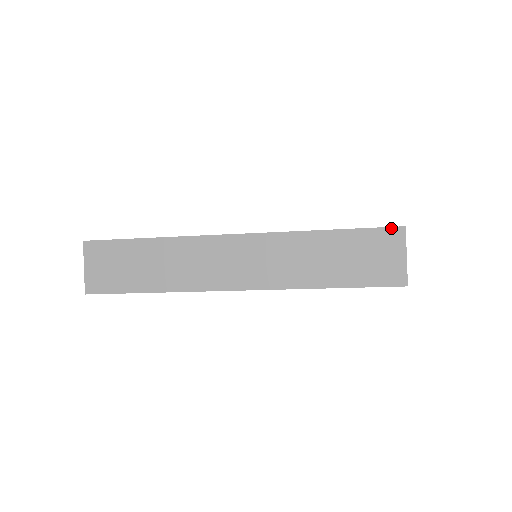
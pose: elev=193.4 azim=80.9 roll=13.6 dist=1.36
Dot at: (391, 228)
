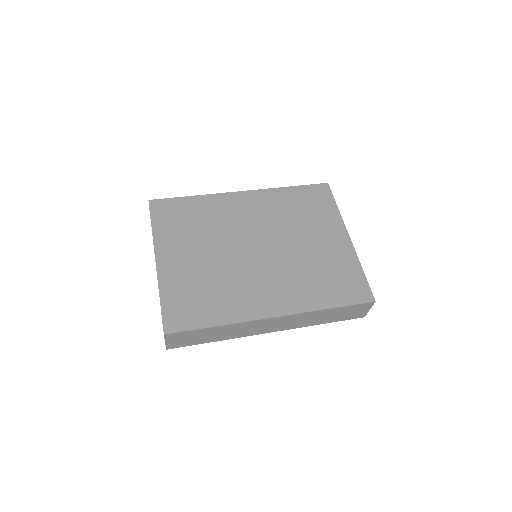
Dot at: (368, 303)
